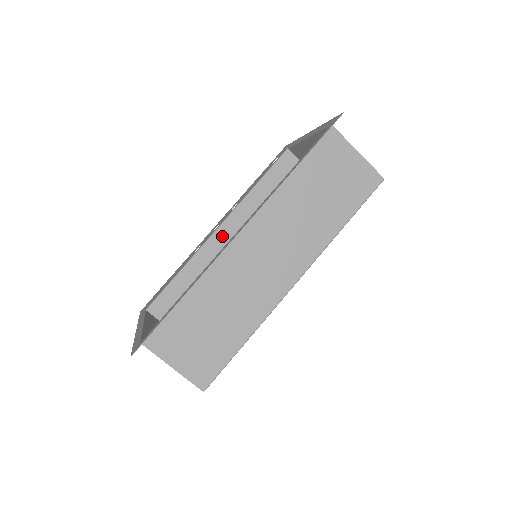
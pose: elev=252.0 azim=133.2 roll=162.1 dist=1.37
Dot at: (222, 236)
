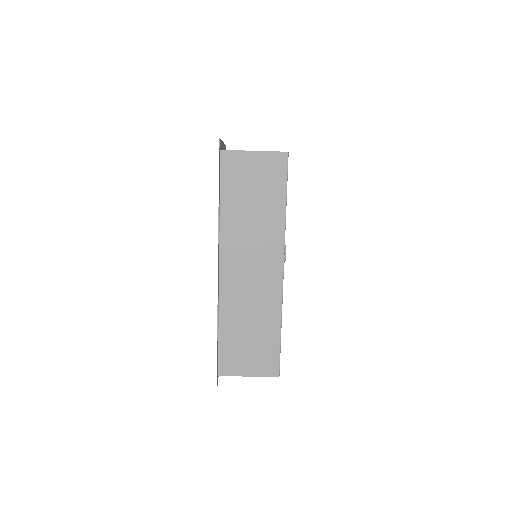
Dot at: occluded
